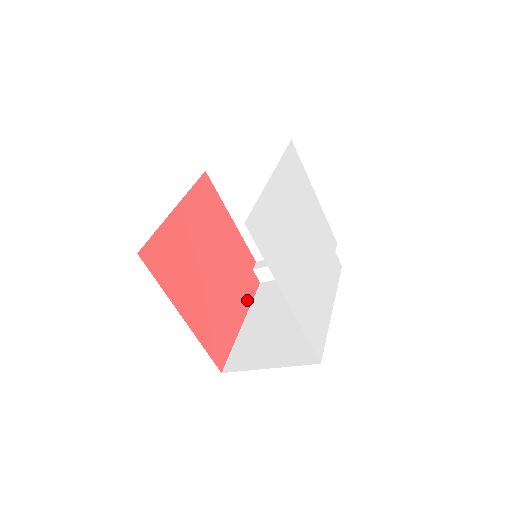
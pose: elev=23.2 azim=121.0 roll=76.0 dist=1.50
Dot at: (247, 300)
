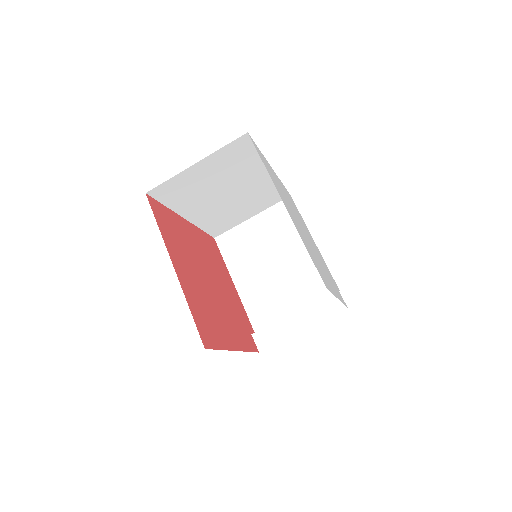
Dot at: (243, 344)
